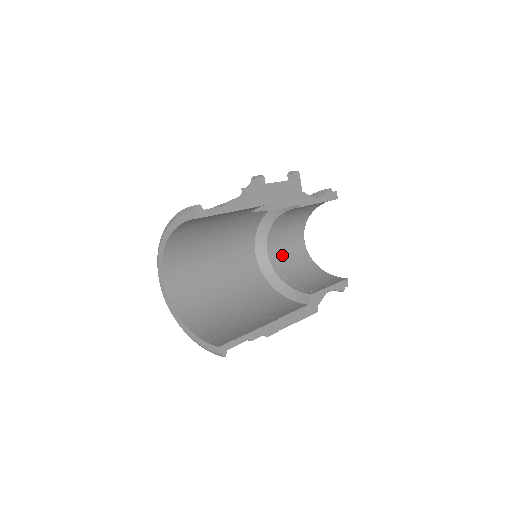
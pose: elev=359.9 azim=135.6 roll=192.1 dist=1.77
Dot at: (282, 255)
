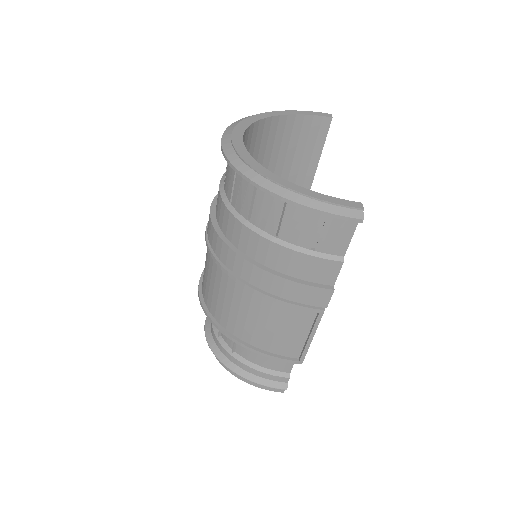
Dot at: occluded
